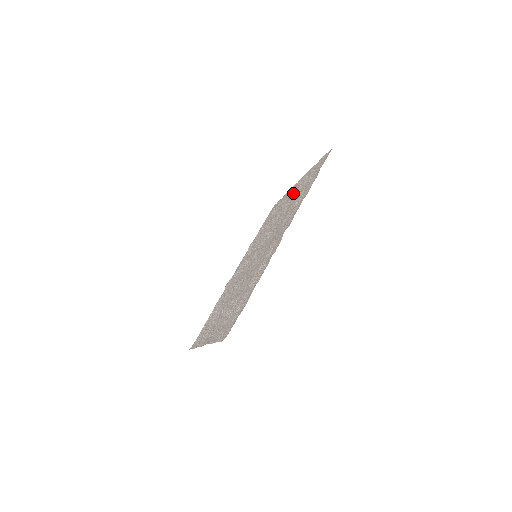
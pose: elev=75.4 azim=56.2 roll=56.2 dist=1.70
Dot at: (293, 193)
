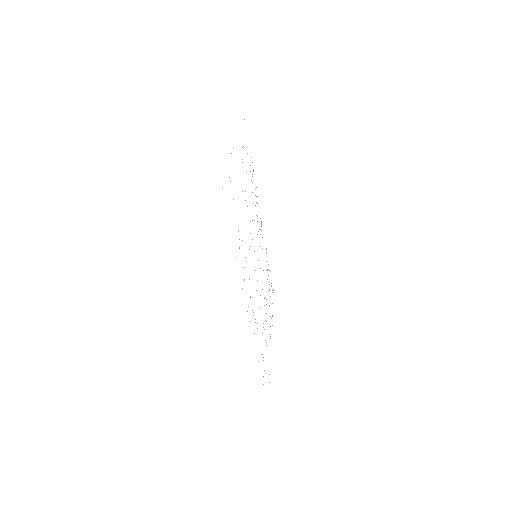
Dot at: occluded
